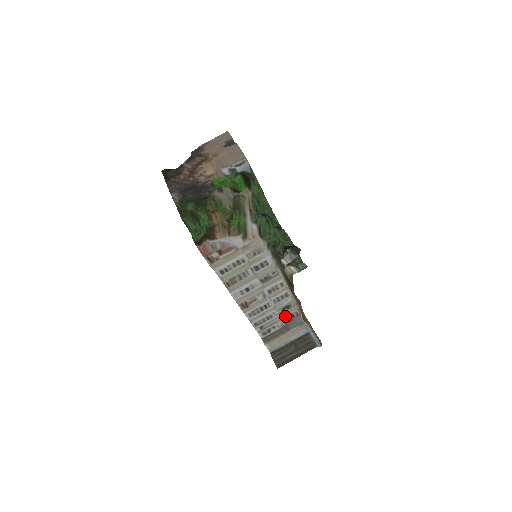
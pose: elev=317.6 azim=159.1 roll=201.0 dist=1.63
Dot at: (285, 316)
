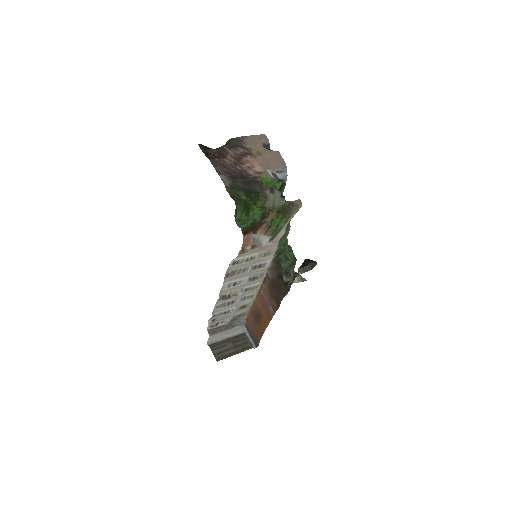
Dot at: (235, 314)
